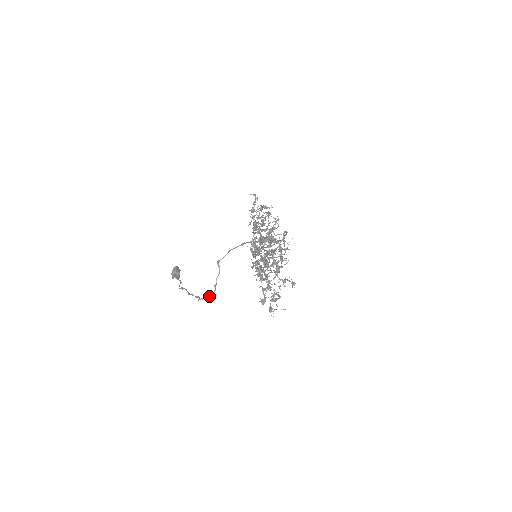
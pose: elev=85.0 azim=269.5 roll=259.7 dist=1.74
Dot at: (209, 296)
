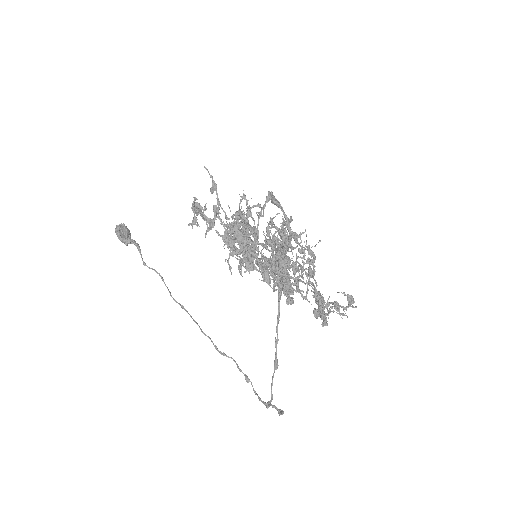
Dot at: occluded
